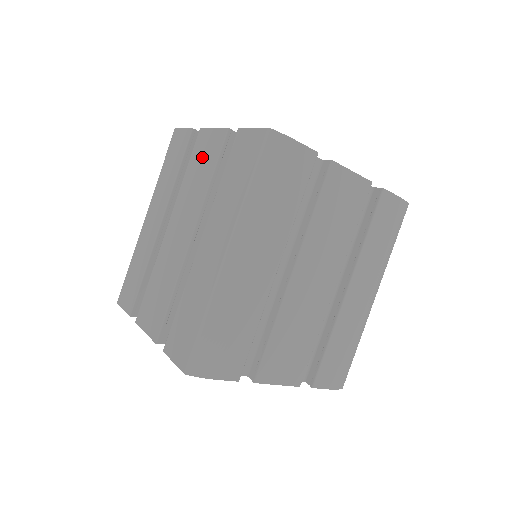
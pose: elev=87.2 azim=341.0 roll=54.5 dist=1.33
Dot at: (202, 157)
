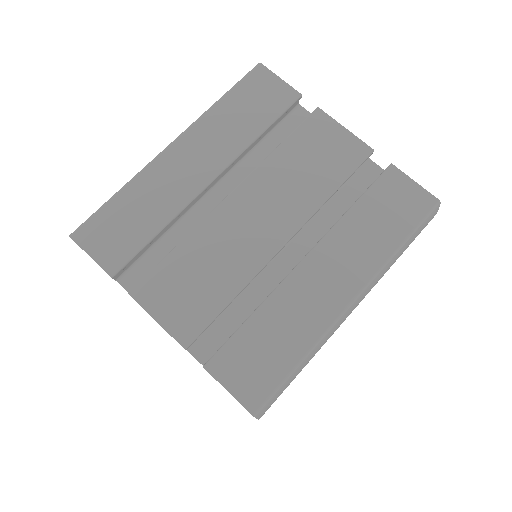
Dot at: (320, 150)
